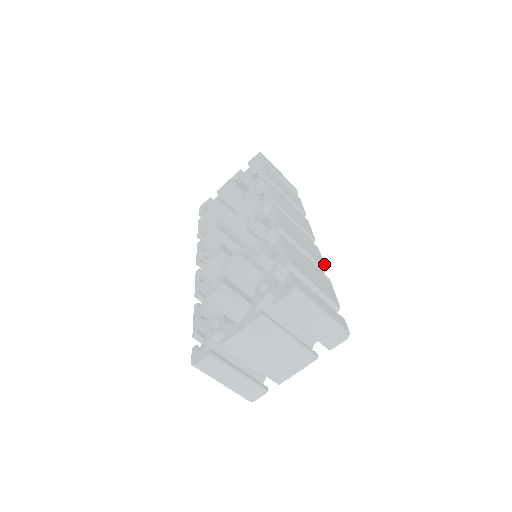
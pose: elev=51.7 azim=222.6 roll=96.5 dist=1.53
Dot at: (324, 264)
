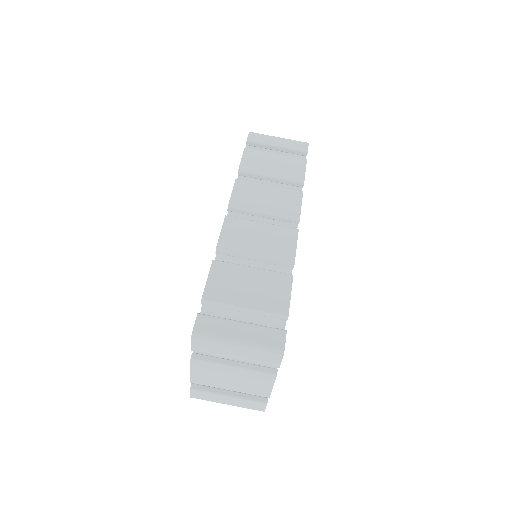
Dot at: (295, 254)
